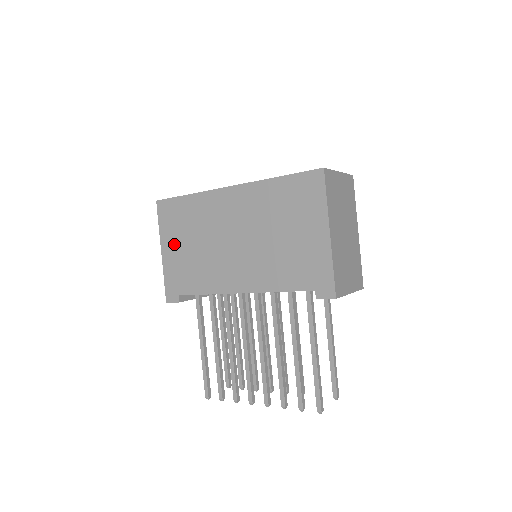
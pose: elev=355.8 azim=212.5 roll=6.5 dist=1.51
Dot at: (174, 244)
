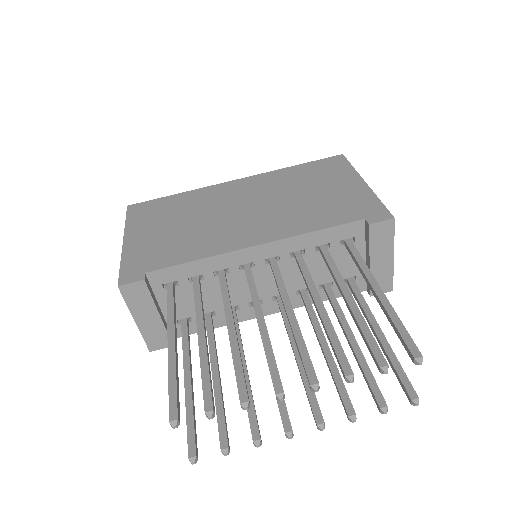
Dot at: (148, 230)
